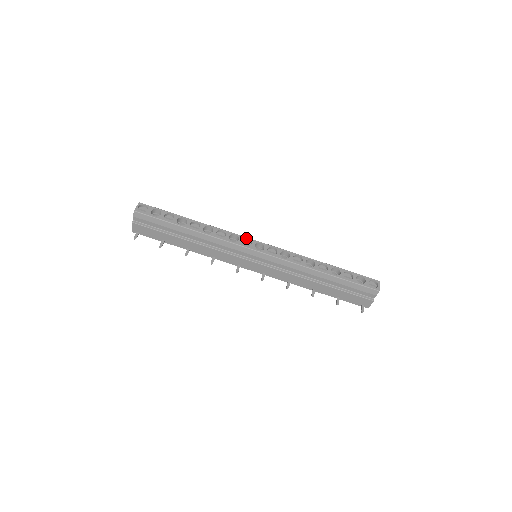
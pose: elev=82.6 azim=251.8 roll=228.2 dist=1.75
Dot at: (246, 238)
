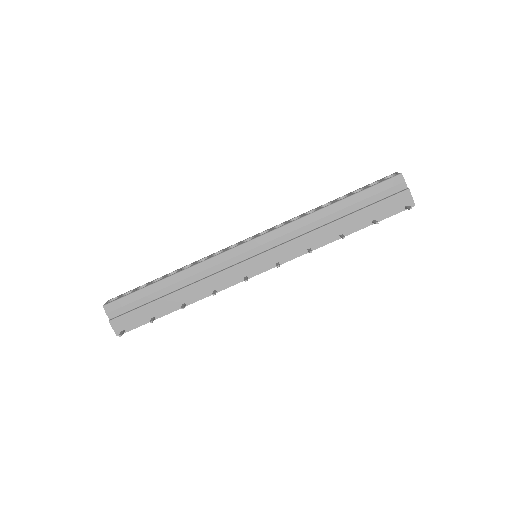
Dot at: (231, 246)
